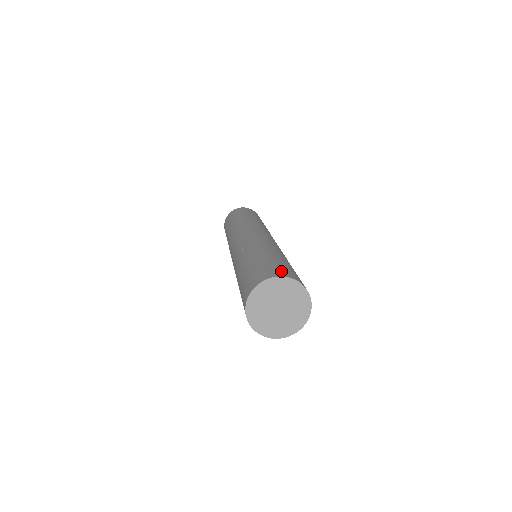
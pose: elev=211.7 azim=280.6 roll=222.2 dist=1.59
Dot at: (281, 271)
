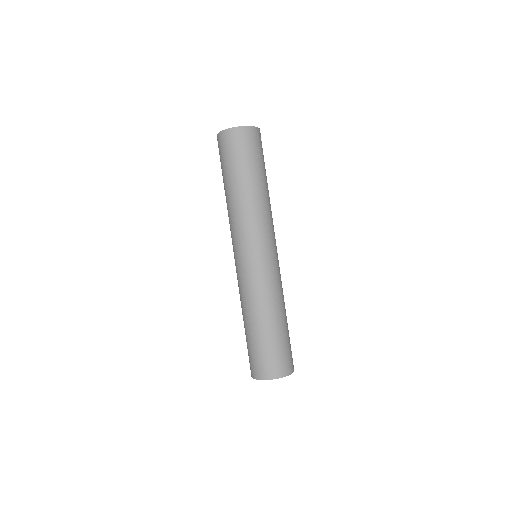
Dot at: (291, 363)
